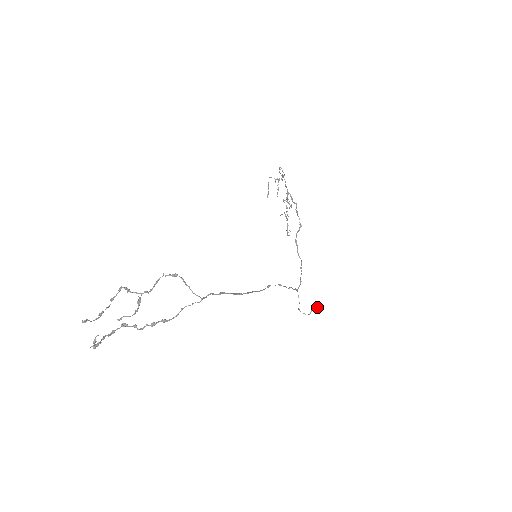
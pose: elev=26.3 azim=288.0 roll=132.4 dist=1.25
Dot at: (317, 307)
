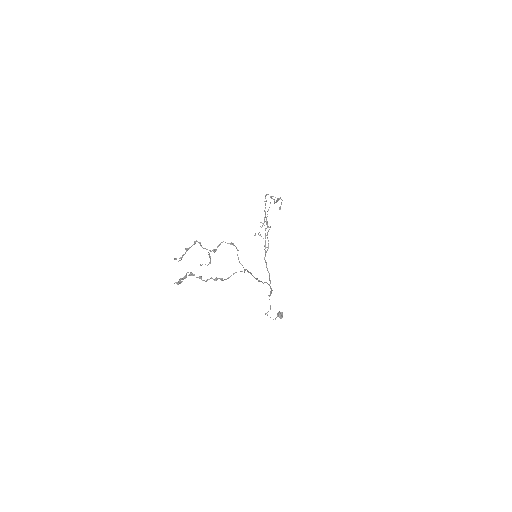
Dot at: (282, 314)
